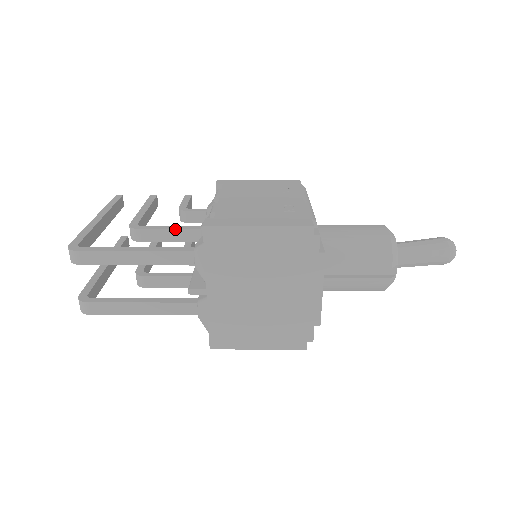
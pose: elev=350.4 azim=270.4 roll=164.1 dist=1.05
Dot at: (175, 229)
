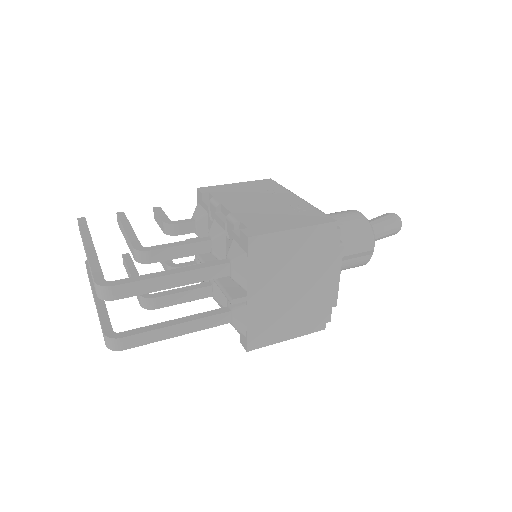
Dot at: (186, 244)
